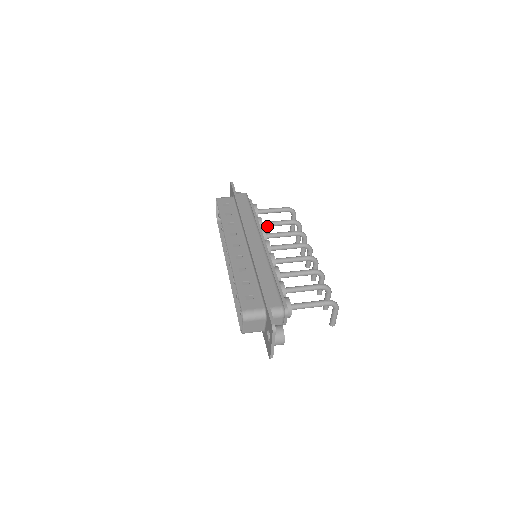
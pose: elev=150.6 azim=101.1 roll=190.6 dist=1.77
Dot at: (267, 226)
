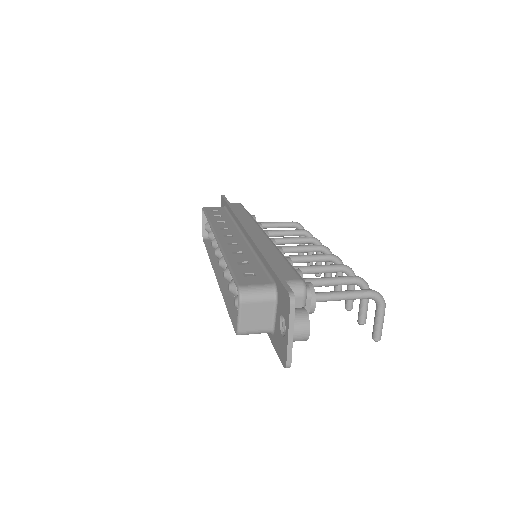
Dot at: (269, 235)
